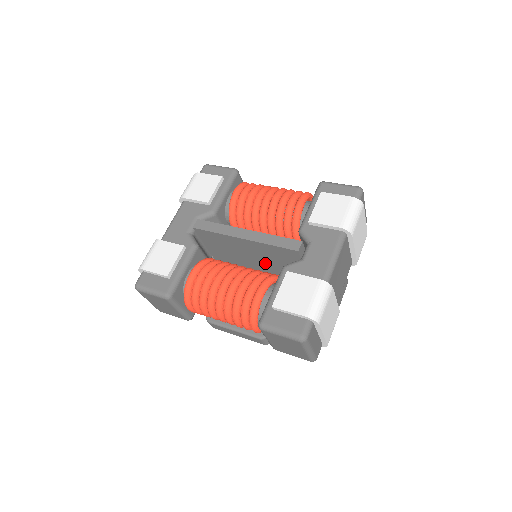
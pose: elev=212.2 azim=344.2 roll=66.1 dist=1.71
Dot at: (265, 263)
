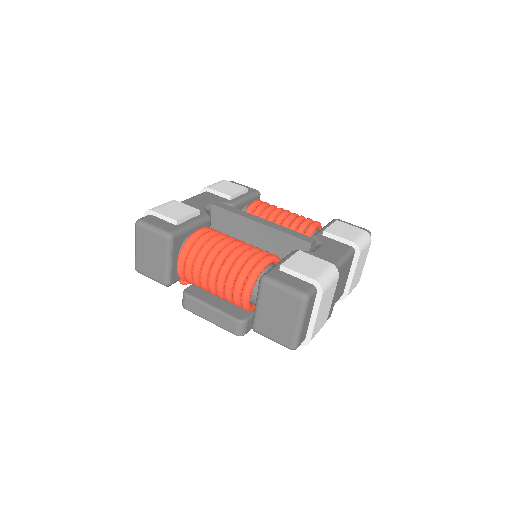
Dot at: occluded
